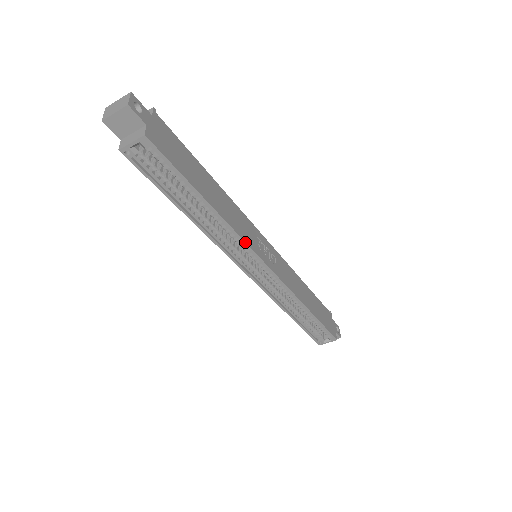
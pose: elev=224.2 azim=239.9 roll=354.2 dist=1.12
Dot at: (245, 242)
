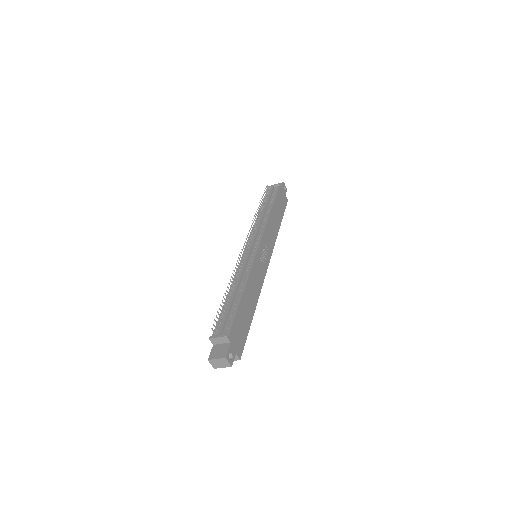
Dot at: occluded
